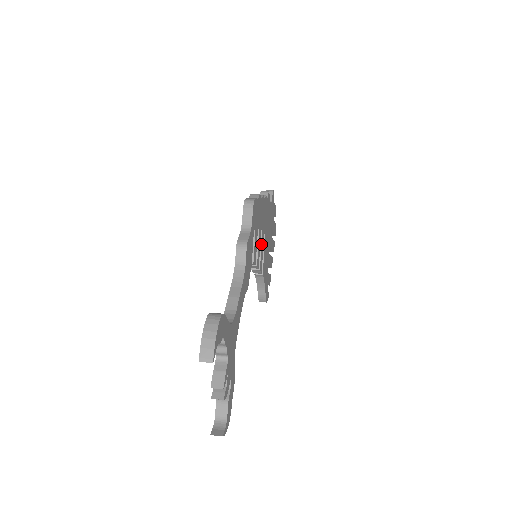
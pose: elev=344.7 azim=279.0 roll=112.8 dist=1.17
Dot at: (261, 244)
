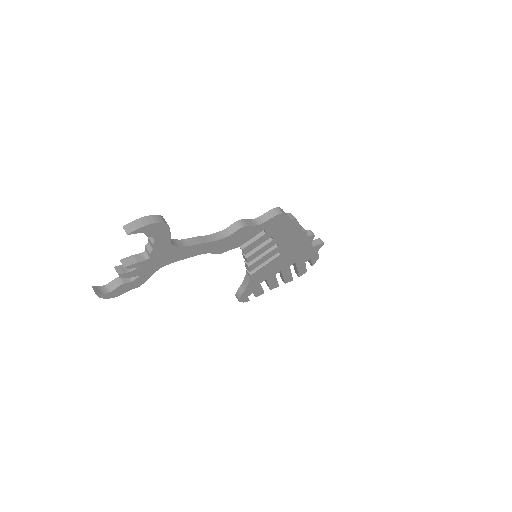
Dot at: (268, 253)
